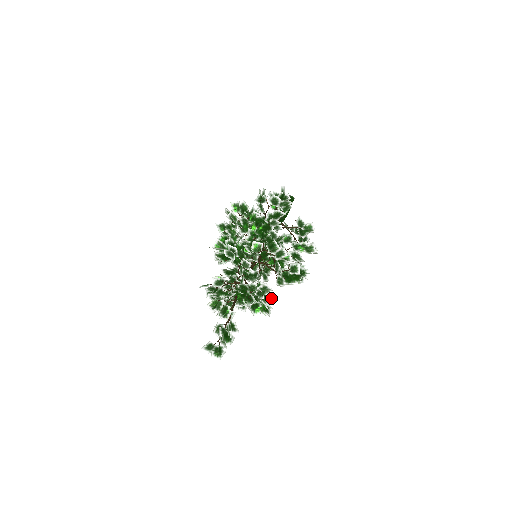
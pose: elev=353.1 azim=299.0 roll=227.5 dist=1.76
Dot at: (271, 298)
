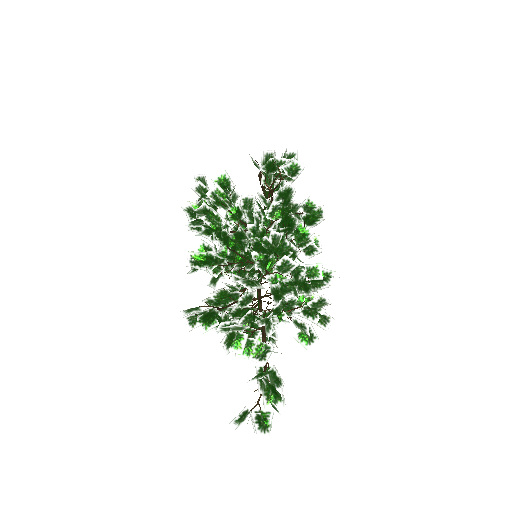
Dot at: (330, 317)
